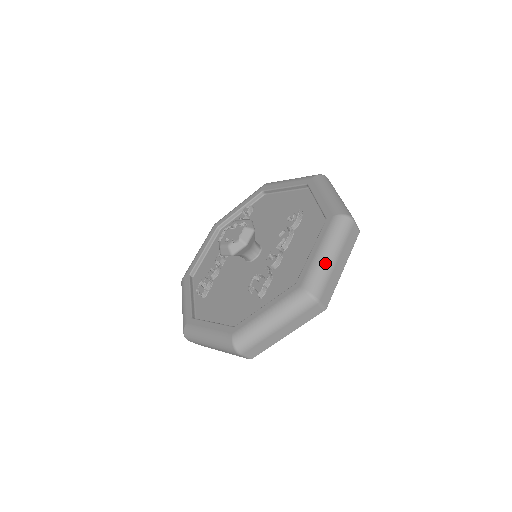
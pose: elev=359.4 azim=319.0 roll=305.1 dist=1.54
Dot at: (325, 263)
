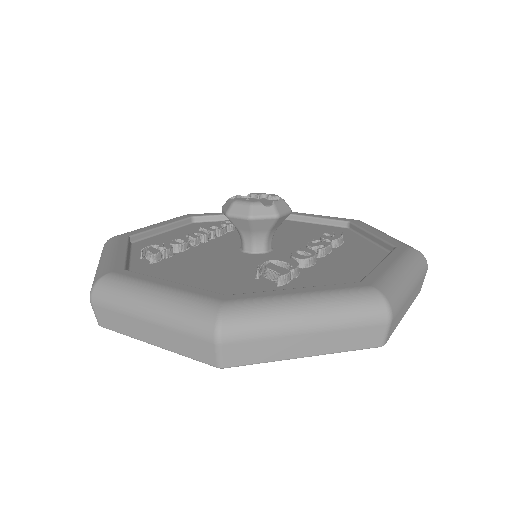
Dot at: (404, 282)
